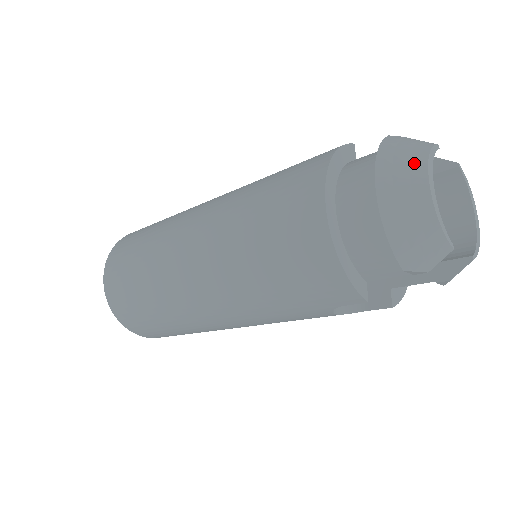
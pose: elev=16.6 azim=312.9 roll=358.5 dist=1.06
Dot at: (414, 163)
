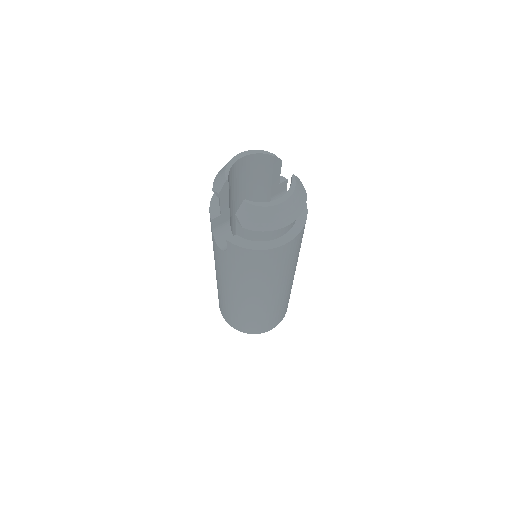
Dot at: occluded
